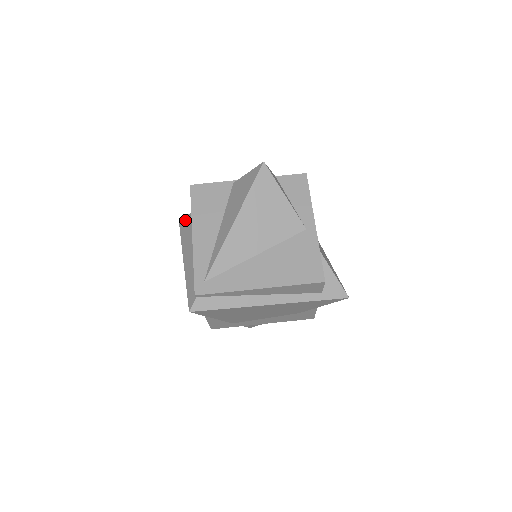
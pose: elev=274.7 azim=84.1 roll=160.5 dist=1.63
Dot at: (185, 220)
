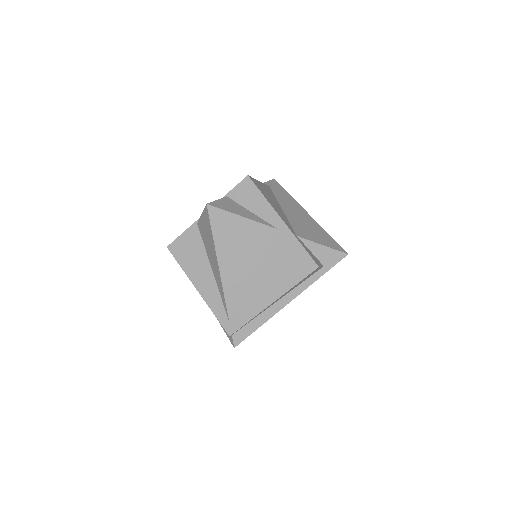
Dot at: occluded
